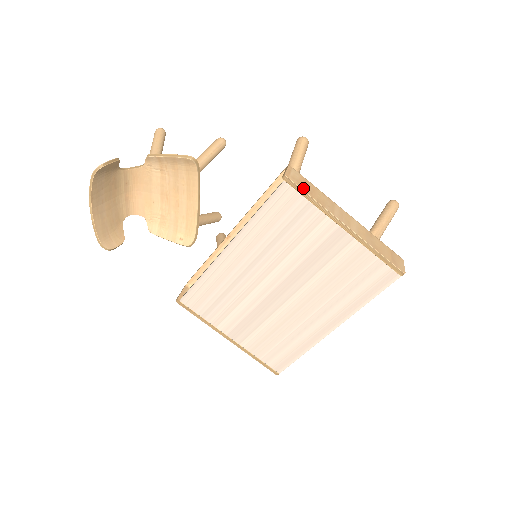
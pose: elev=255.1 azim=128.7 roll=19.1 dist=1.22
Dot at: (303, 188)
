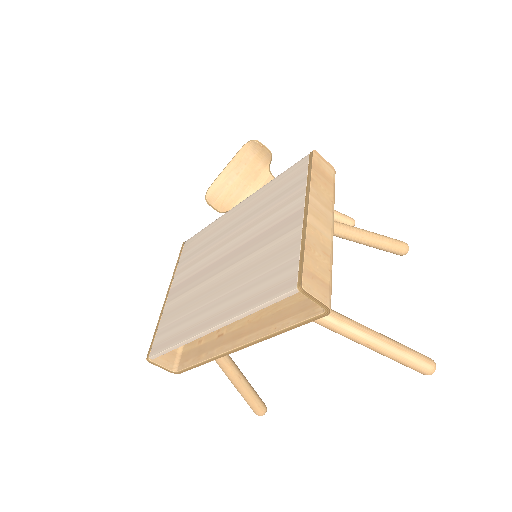
Dot at: (315, 166)
